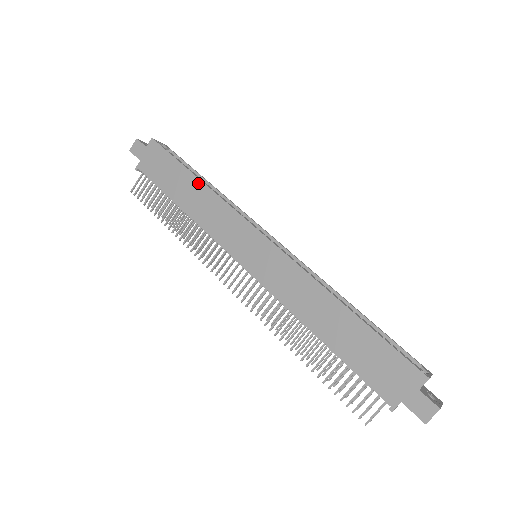
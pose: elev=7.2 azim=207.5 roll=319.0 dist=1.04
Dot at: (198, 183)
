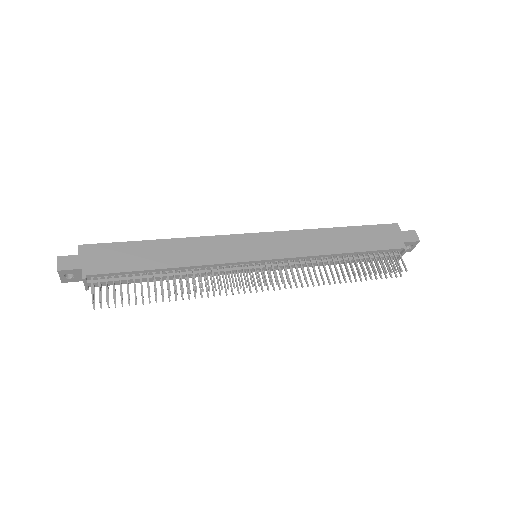
Dot at: (166, 242)
